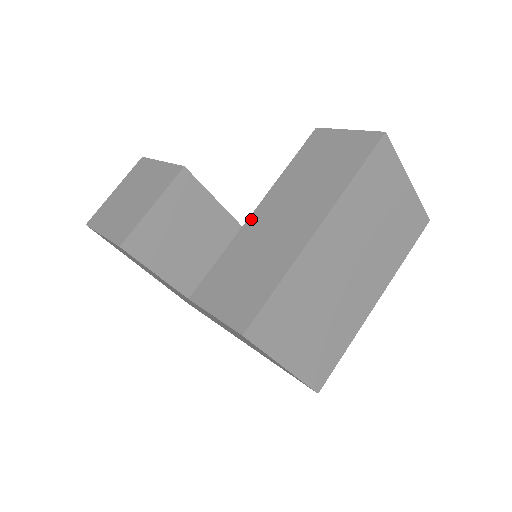
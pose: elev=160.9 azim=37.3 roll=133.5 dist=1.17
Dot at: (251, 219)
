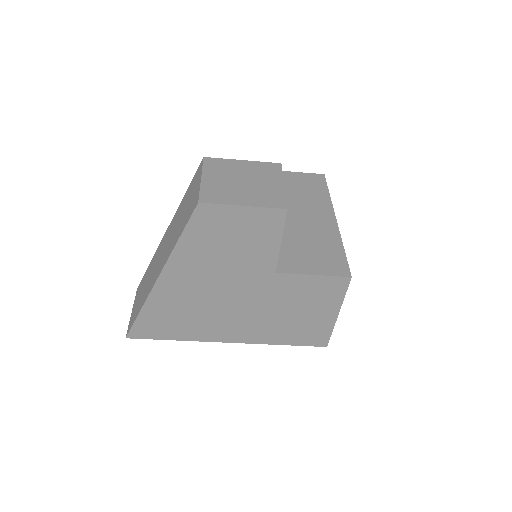
Dot at: occluded
